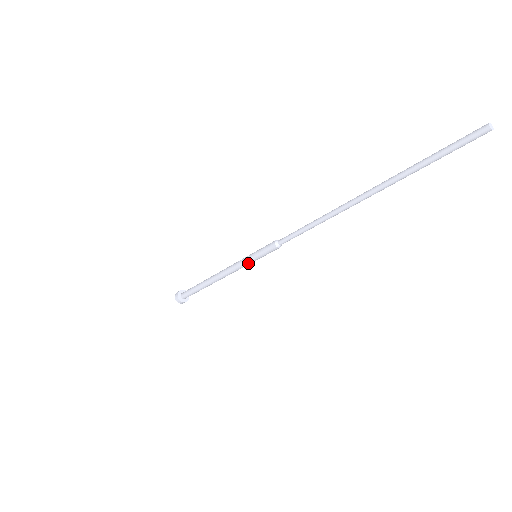
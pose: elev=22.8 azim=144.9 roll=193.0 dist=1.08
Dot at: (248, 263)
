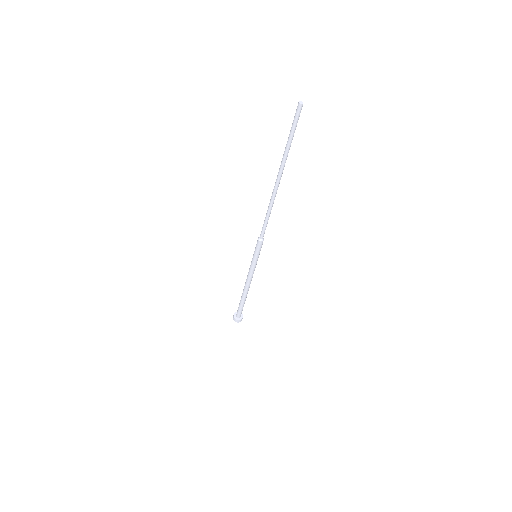
Dot at: (255, 264)
